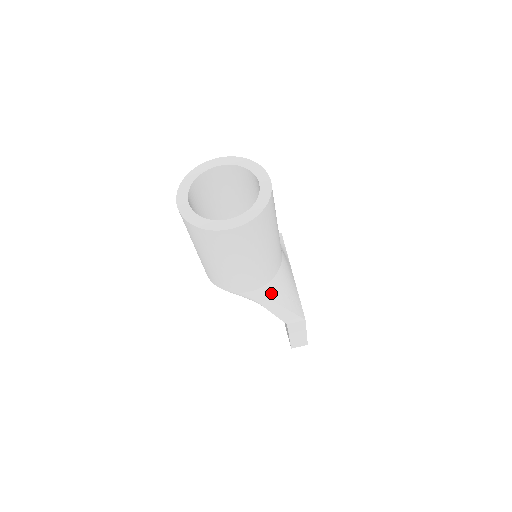
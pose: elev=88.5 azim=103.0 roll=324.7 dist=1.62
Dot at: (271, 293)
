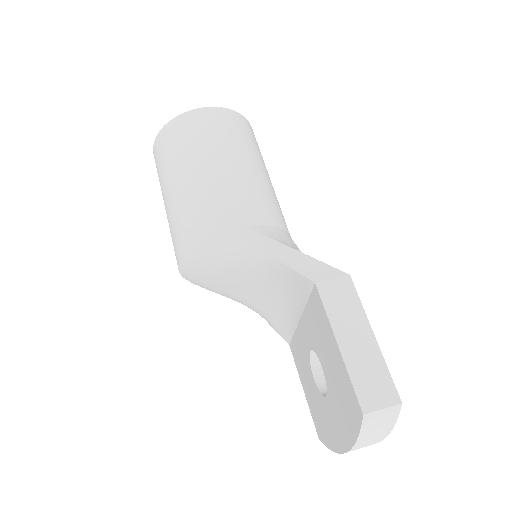
Dot at: (274, 237)
